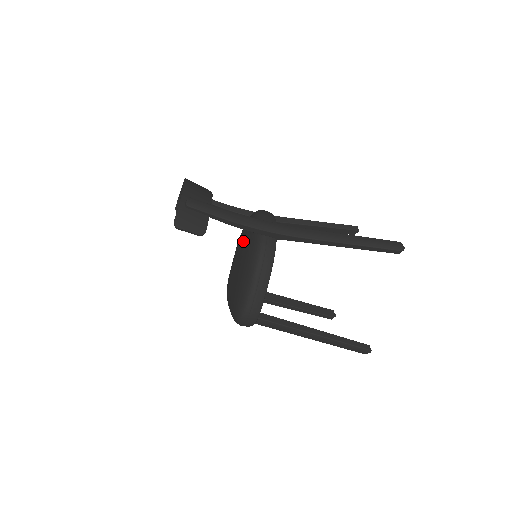
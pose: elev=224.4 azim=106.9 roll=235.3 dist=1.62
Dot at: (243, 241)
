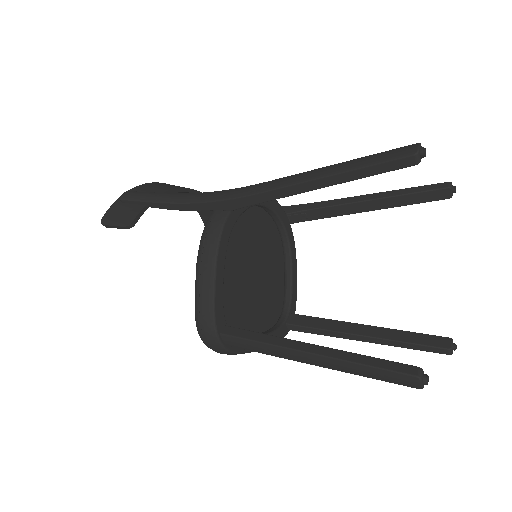
Dot at: occluded
